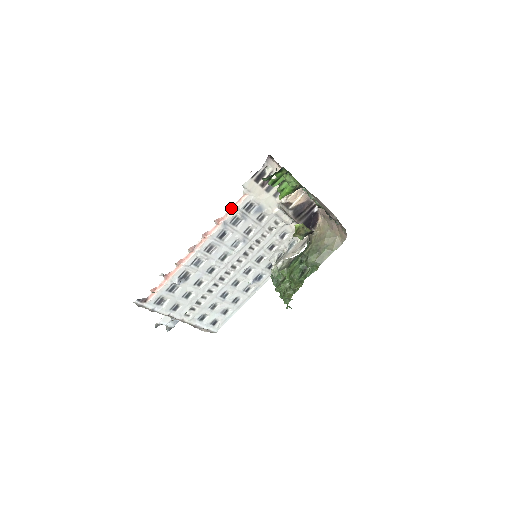
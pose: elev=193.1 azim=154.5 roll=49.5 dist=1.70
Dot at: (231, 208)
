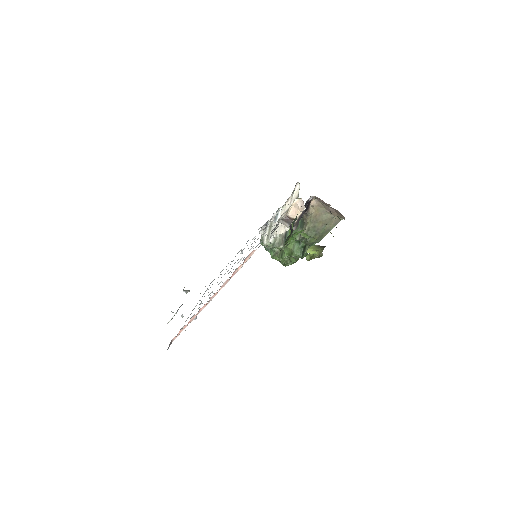
Dot at: (242, 265)
